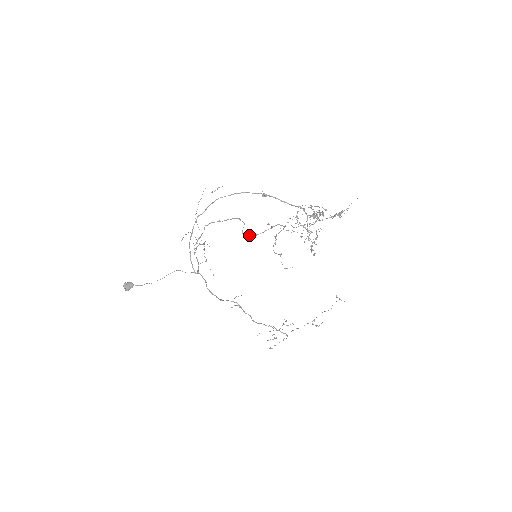
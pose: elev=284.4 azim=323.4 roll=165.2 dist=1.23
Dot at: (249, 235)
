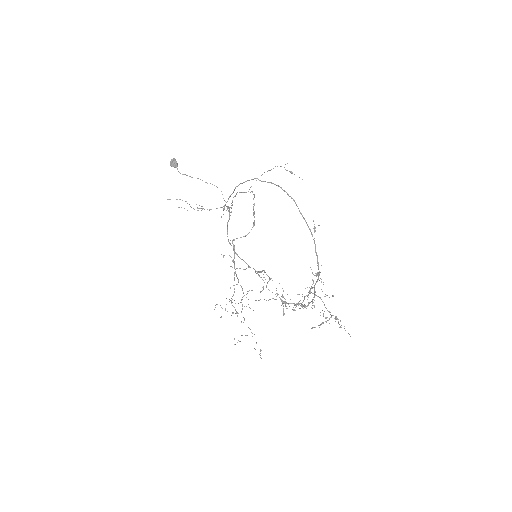
Dot at: (234, 248)
